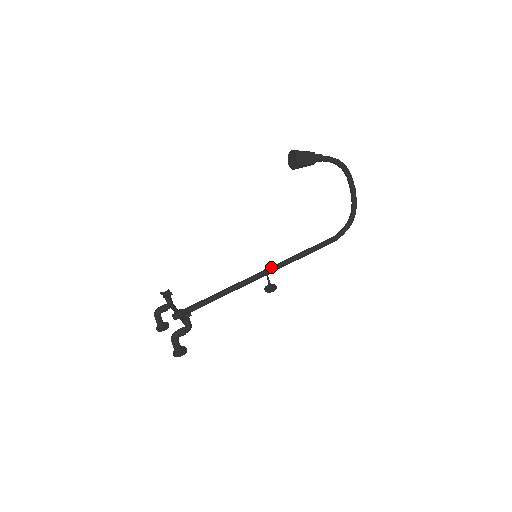
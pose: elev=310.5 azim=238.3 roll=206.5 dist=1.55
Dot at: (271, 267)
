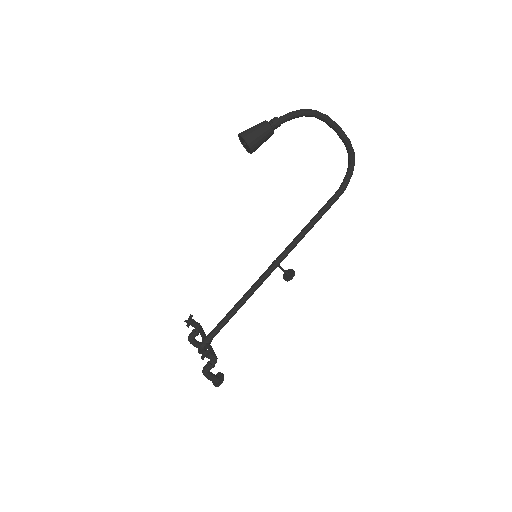
Dot at: (279, 257)
